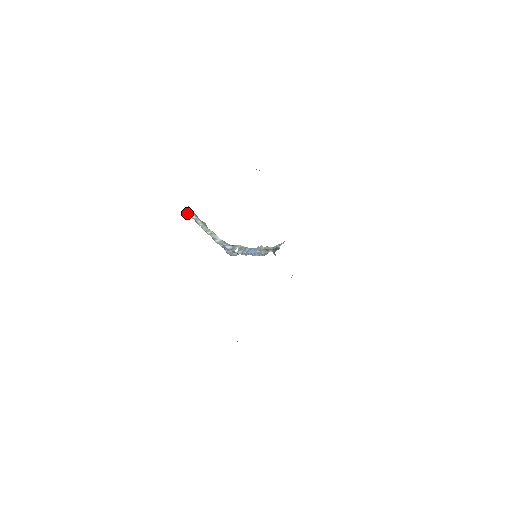
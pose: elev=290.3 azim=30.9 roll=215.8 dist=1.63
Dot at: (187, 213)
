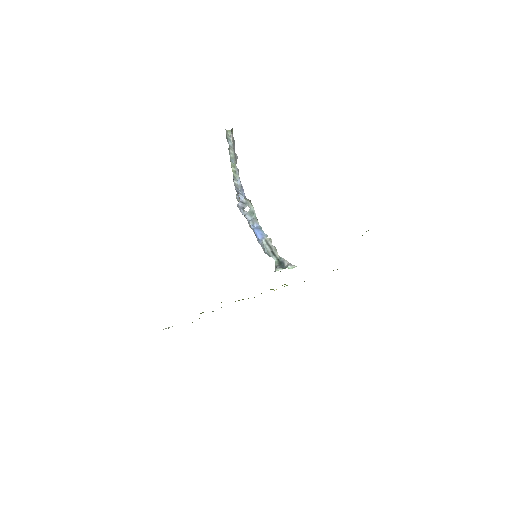
Dot at: (226, 134)
